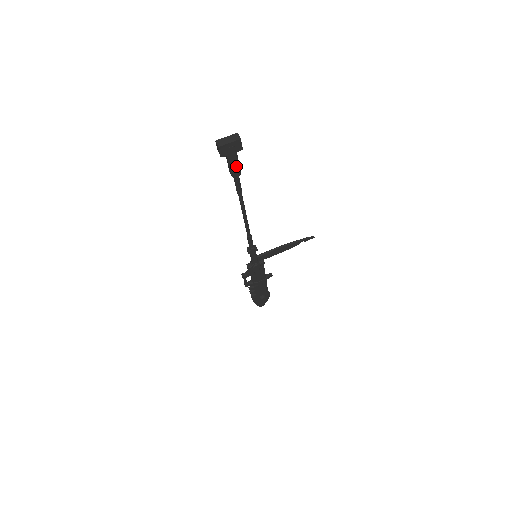
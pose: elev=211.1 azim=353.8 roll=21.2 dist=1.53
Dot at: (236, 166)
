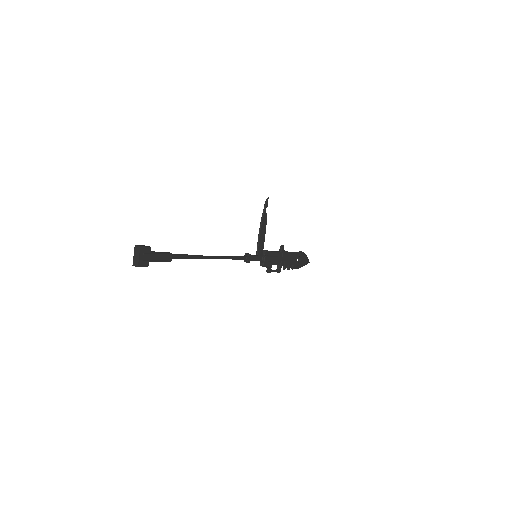
Dot at: (162, 256)
